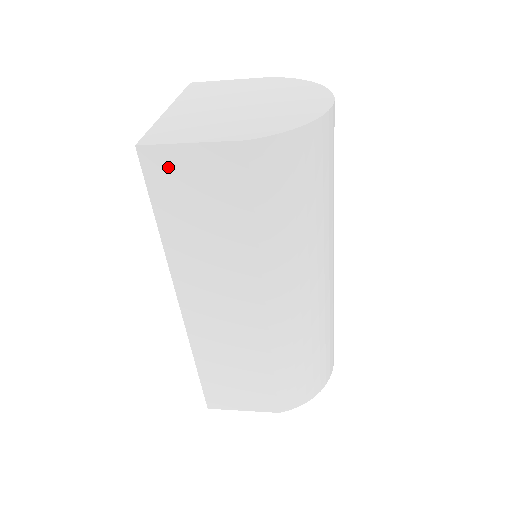
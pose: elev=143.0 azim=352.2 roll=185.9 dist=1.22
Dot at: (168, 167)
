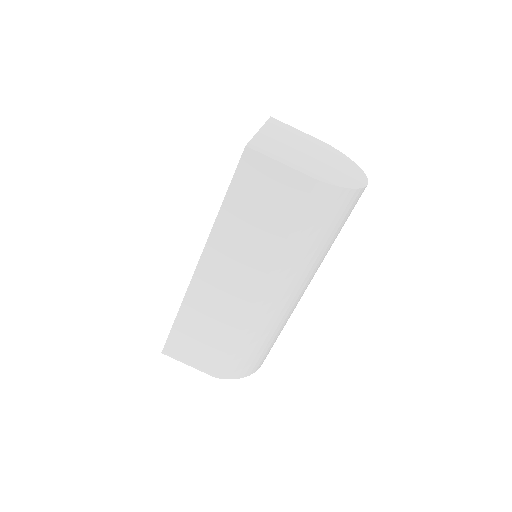
Dot at: (257, 170)
